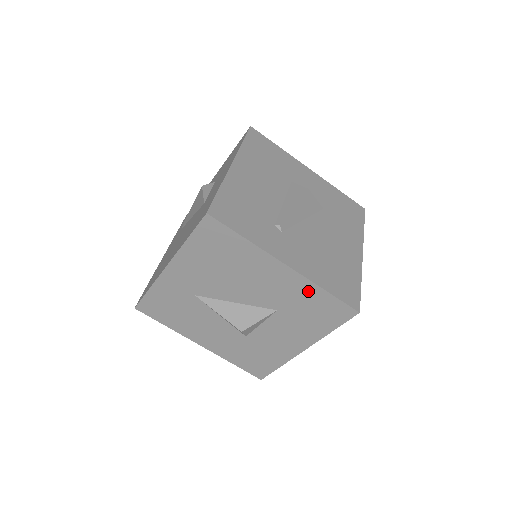
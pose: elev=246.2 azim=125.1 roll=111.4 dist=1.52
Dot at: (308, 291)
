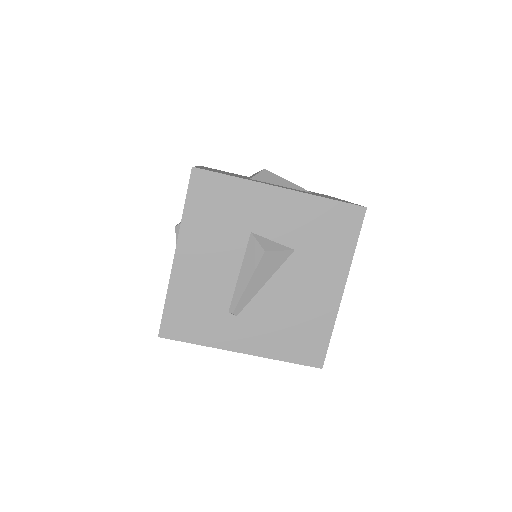
Dot at: occluded
